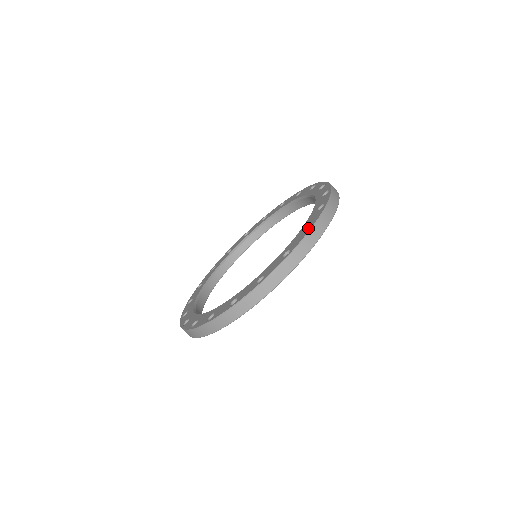
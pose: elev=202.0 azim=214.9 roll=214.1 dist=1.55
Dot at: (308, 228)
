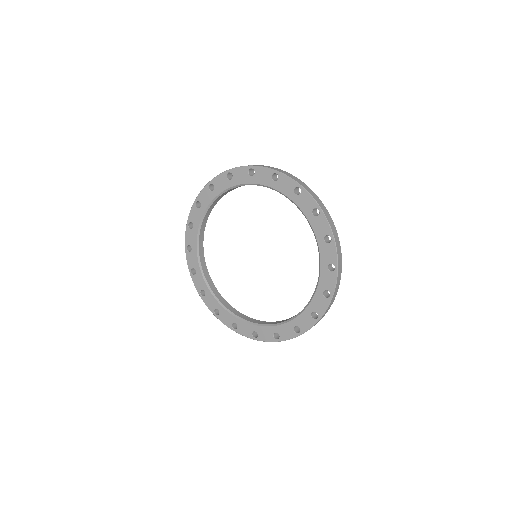
Dot at: (325, 290)
